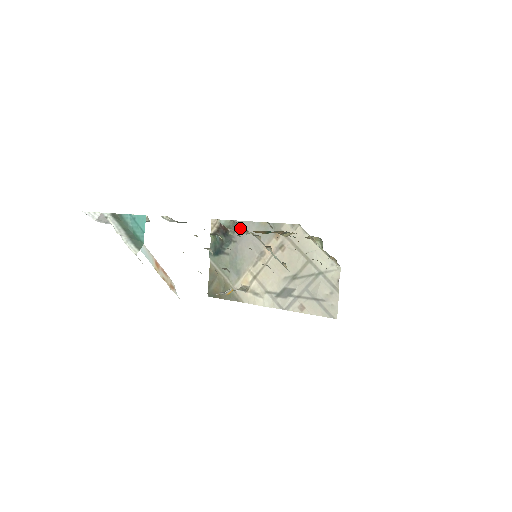
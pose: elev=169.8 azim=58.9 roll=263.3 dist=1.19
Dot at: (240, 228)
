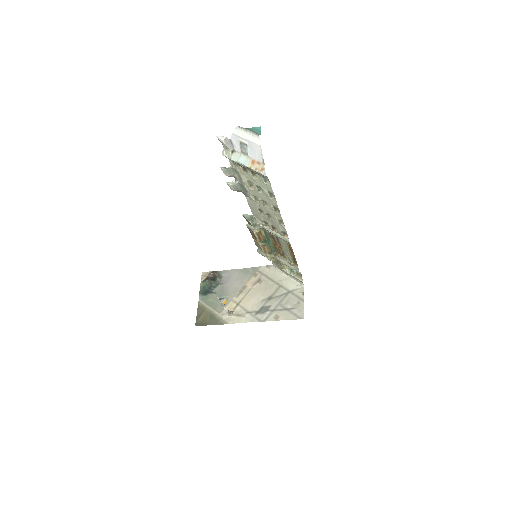
Dot at: (255, 223)
